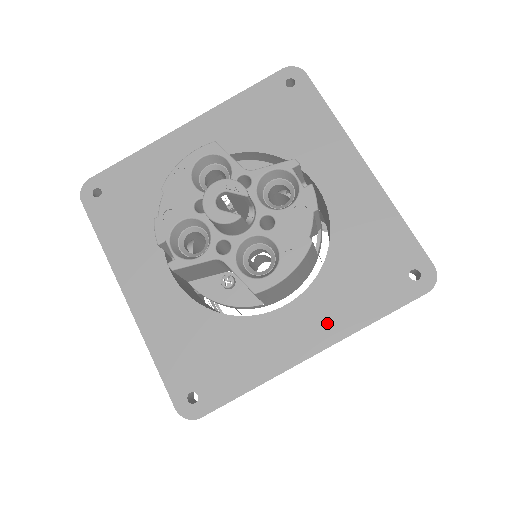
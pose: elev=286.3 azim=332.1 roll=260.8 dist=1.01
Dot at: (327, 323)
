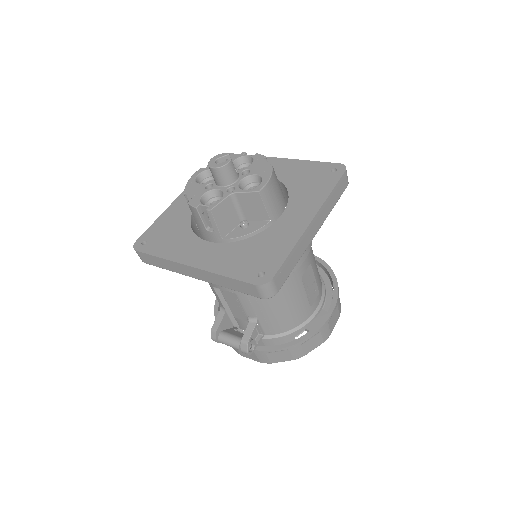
Dot at: (308, 207)
